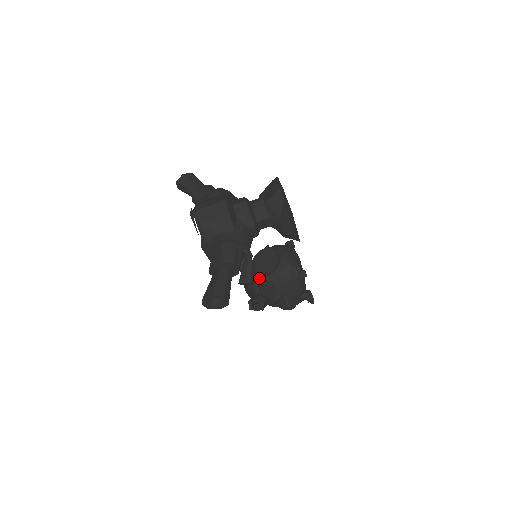
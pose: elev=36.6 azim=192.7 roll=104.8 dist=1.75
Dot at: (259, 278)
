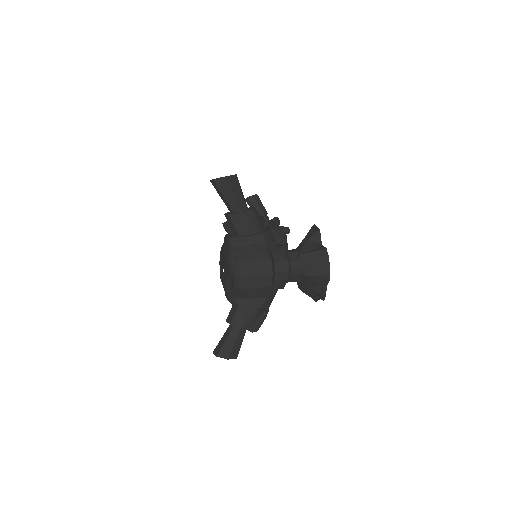
Dot at: occluded
